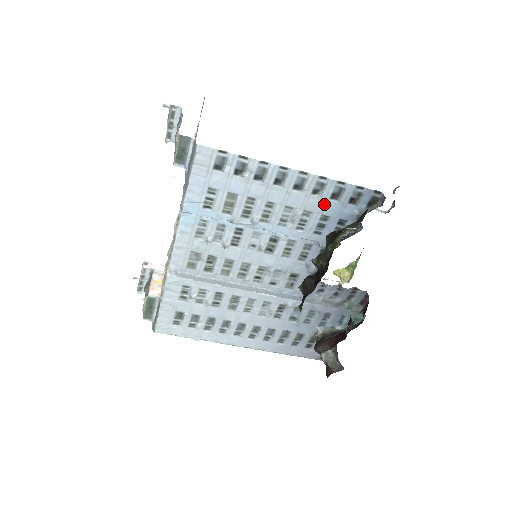
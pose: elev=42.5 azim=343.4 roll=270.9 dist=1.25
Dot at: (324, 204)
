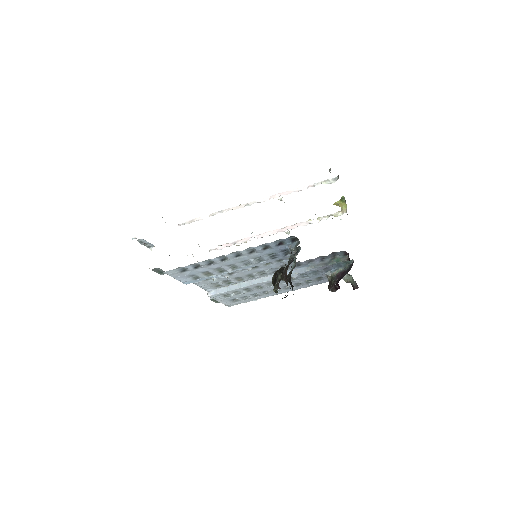
Dot at: (263, 252)
